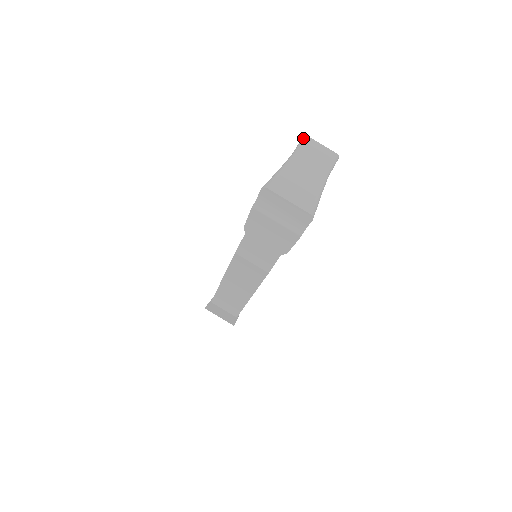
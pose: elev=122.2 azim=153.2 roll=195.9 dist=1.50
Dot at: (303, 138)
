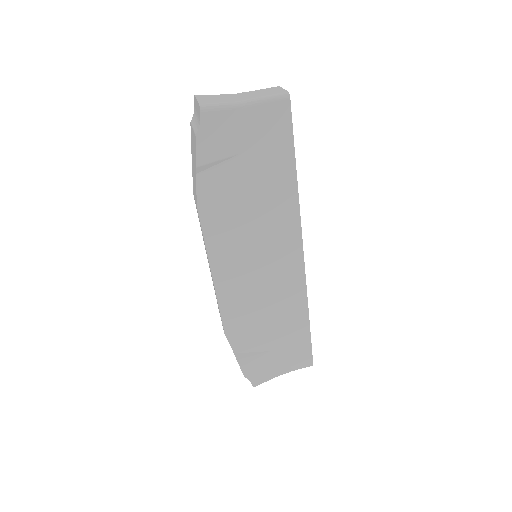
Dot at: occluded
